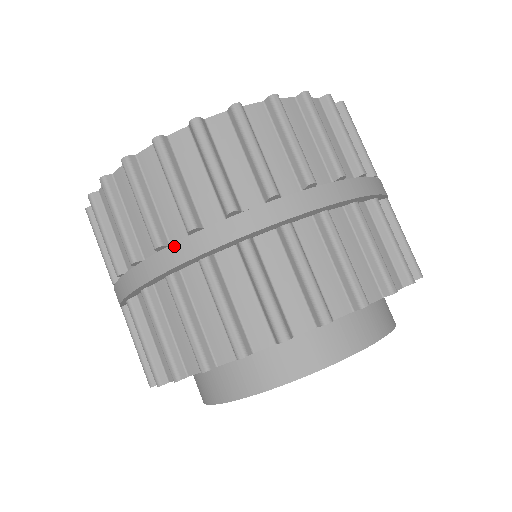
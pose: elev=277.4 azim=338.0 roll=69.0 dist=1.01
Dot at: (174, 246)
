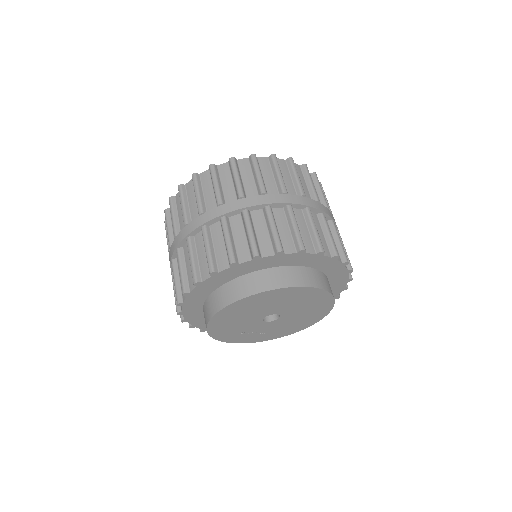
Dot at: (296, 196)
